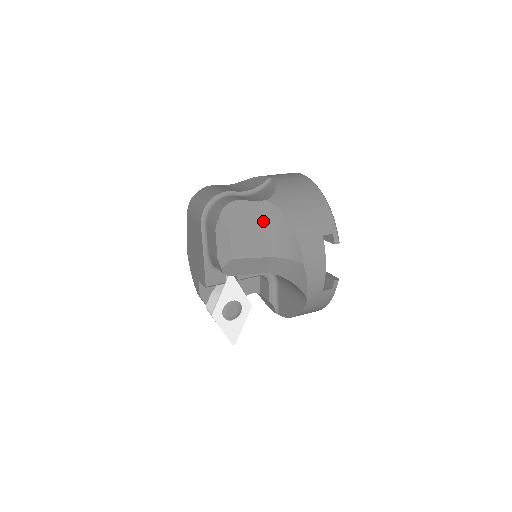
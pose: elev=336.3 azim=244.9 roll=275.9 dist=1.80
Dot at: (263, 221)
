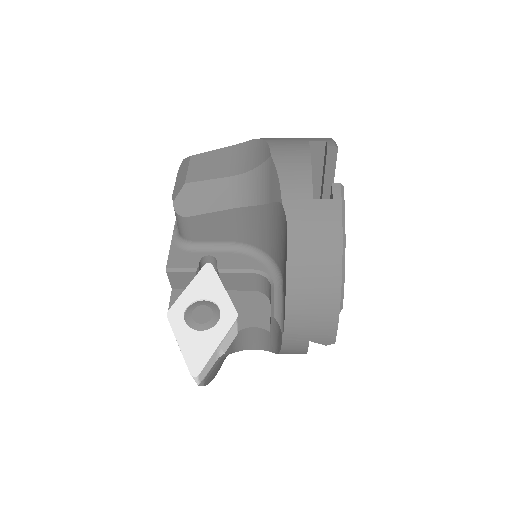
Dot at: (231, 146)
